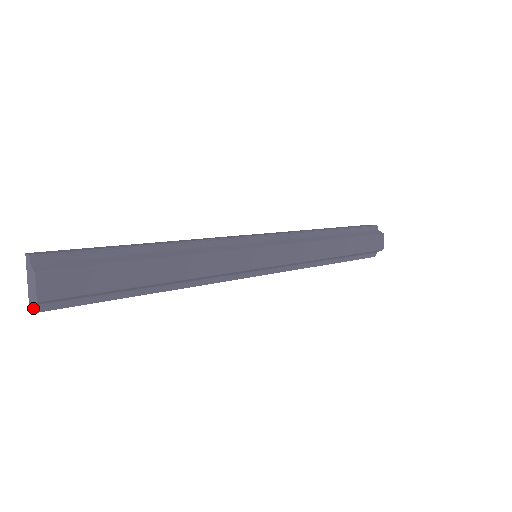
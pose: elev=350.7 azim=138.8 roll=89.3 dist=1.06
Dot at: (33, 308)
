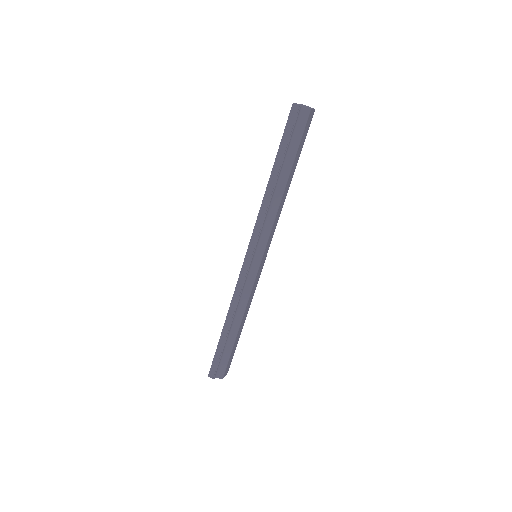
Dot at: occluded
